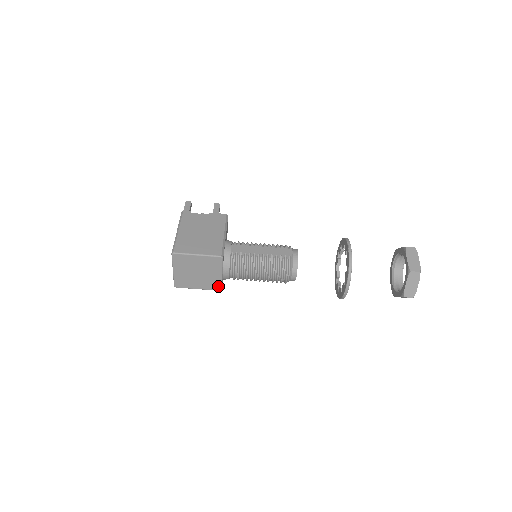
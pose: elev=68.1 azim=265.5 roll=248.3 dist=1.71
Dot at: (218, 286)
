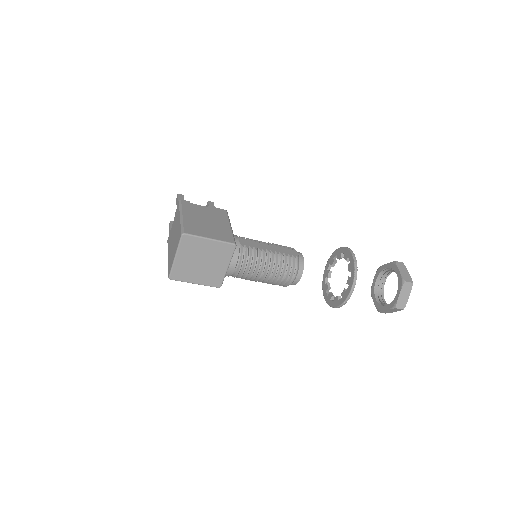
Dot at: (219, 282)
